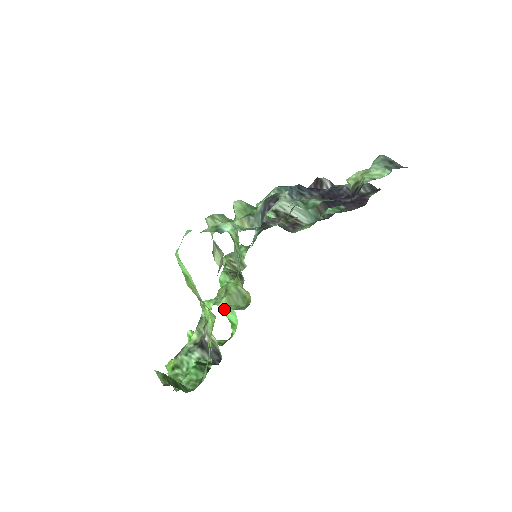
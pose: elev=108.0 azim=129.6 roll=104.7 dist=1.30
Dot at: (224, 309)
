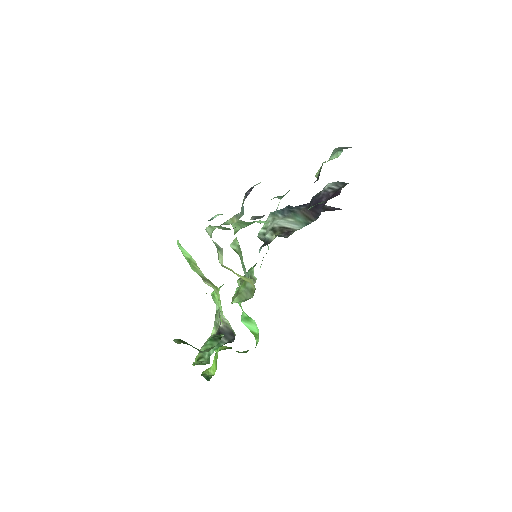
Dot at: (245, 323)
